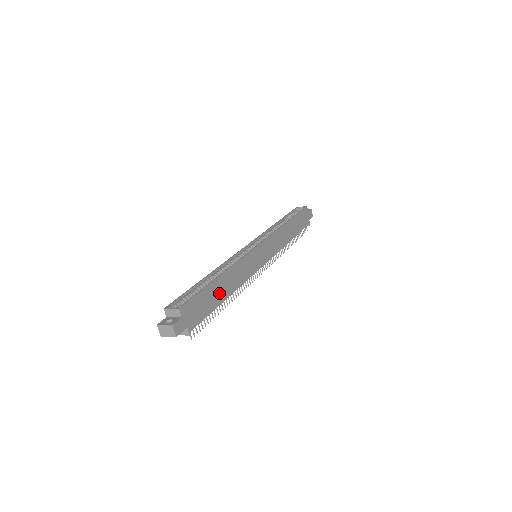
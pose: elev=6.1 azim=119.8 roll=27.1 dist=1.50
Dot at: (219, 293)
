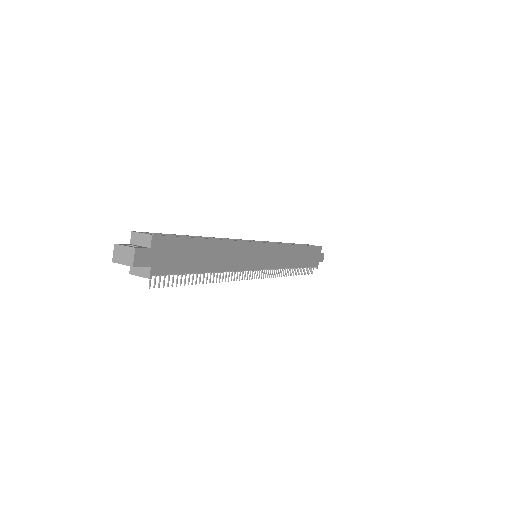
Dot at: (204, 258)
